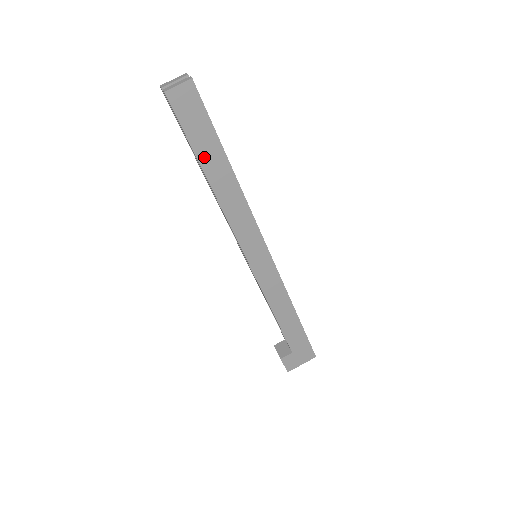
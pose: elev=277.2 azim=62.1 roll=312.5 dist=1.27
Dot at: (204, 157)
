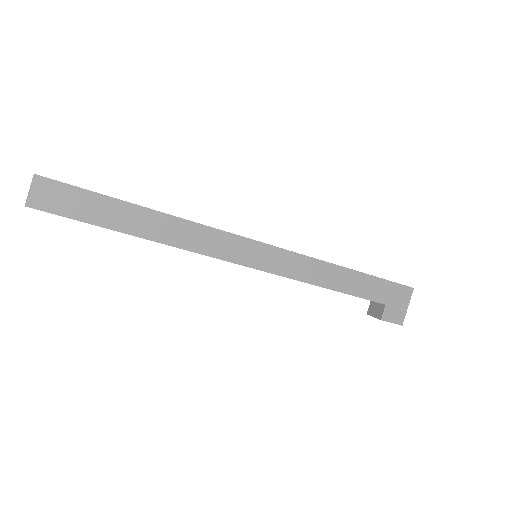
Dot at: (113, 222)
